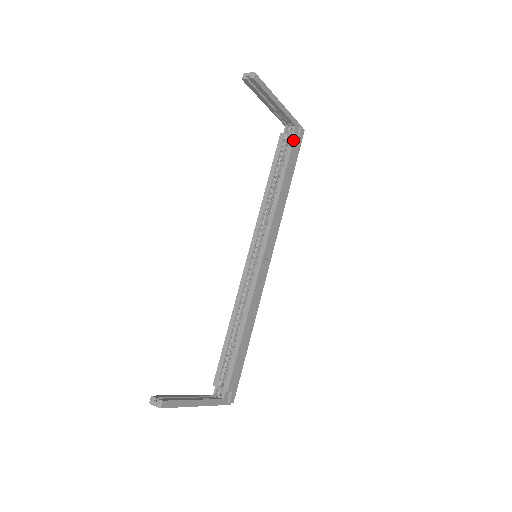
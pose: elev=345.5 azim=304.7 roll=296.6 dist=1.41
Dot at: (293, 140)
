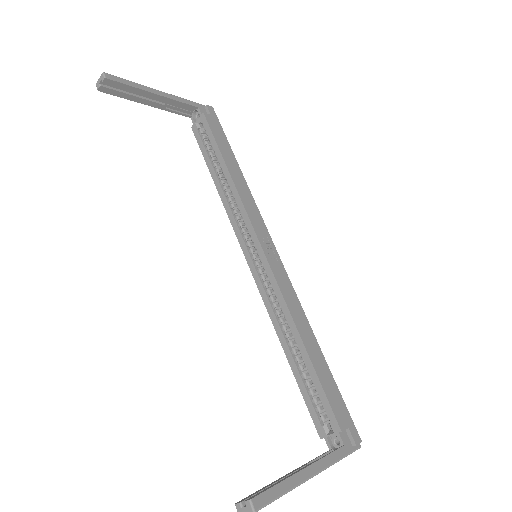
Dot at: (206, 120)
